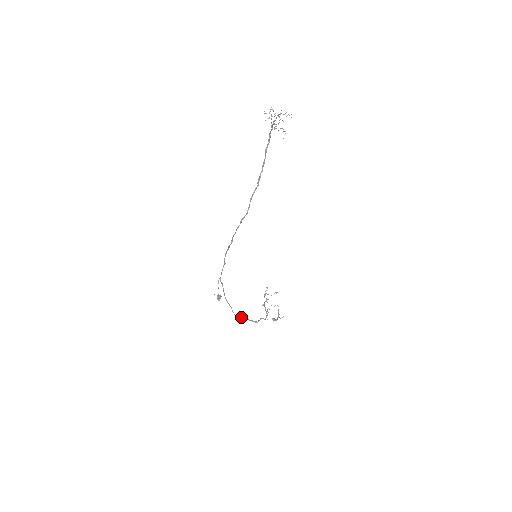
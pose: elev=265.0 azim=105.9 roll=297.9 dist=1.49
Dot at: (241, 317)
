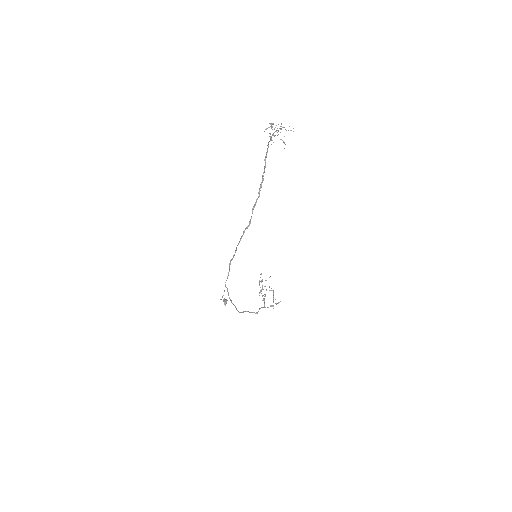
Dot at: (243, 312)
